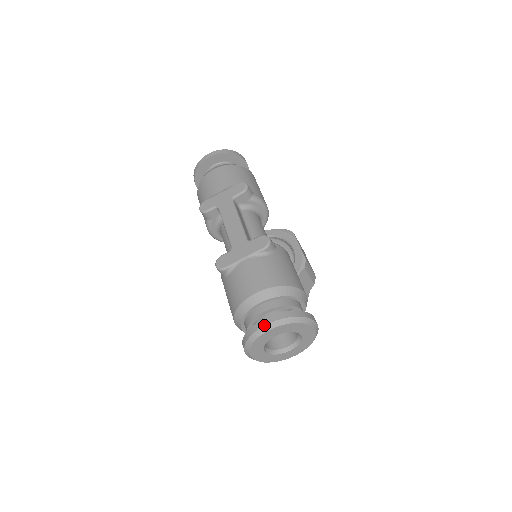
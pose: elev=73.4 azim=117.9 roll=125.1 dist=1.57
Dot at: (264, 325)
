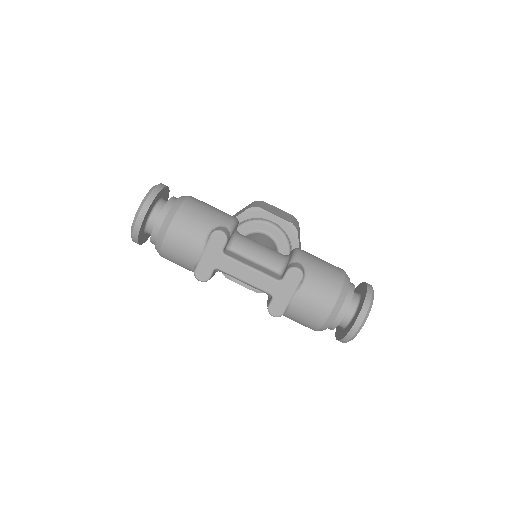
Dot at: (357, 330)
